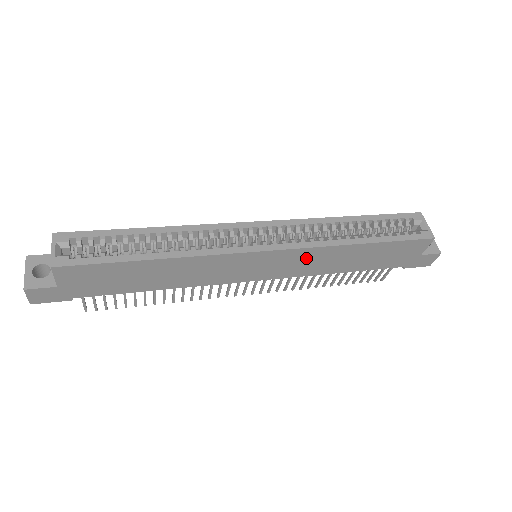
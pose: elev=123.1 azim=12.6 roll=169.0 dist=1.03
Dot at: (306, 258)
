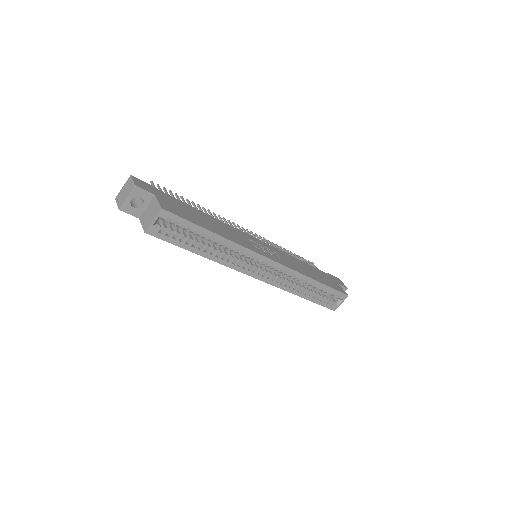
Dot at: occluded
